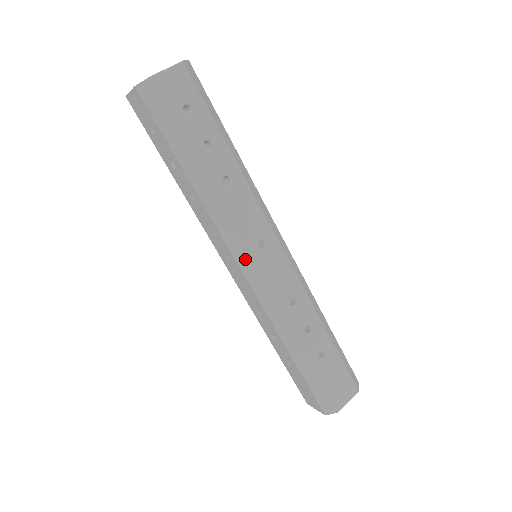
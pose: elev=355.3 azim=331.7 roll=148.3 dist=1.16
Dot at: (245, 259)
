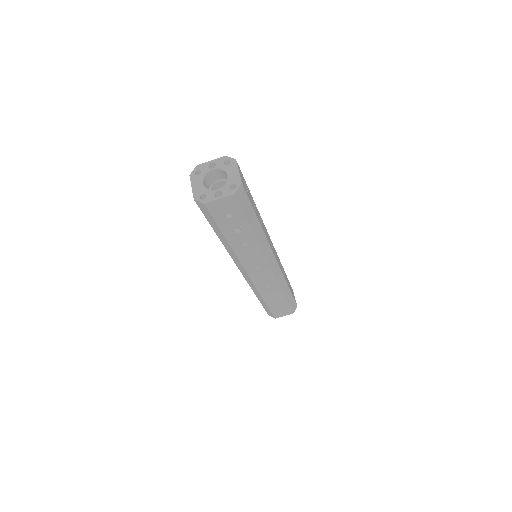
Dot at: (243, 271)
